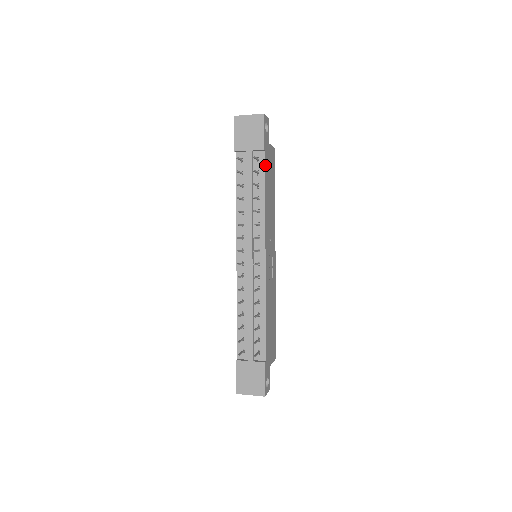
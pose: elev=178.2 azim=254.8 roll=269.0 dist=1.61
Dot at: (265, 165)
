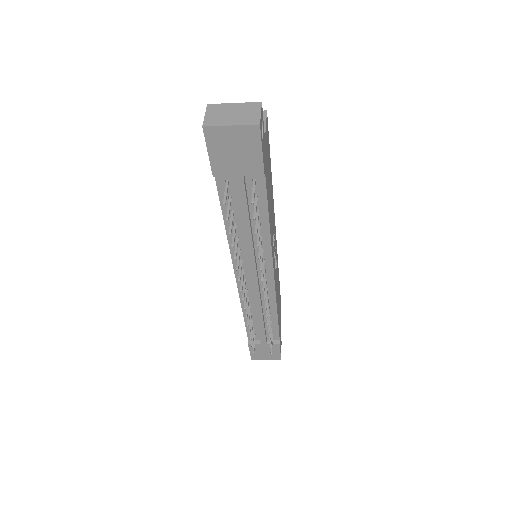
Dot at: (266, 187)
